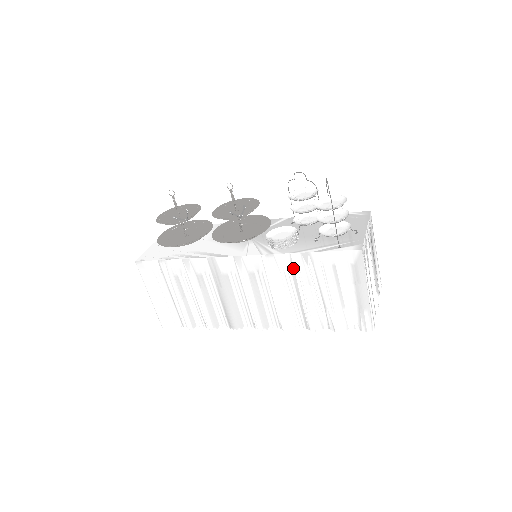
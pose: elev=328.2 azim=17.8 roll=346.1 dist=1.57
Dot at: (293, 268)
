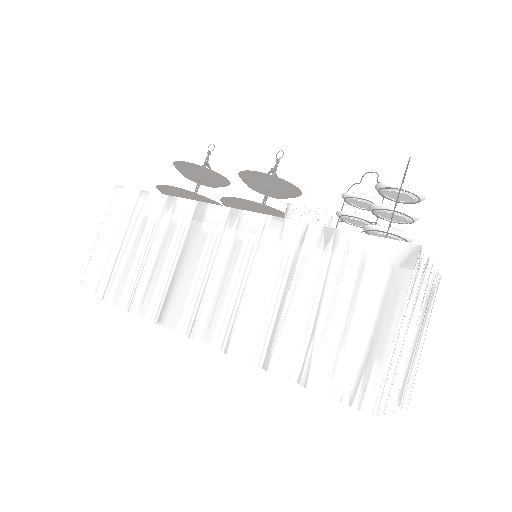
Dot at: (300, 248)
